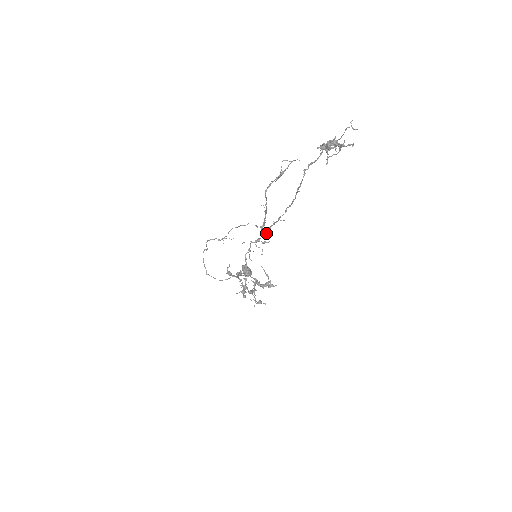
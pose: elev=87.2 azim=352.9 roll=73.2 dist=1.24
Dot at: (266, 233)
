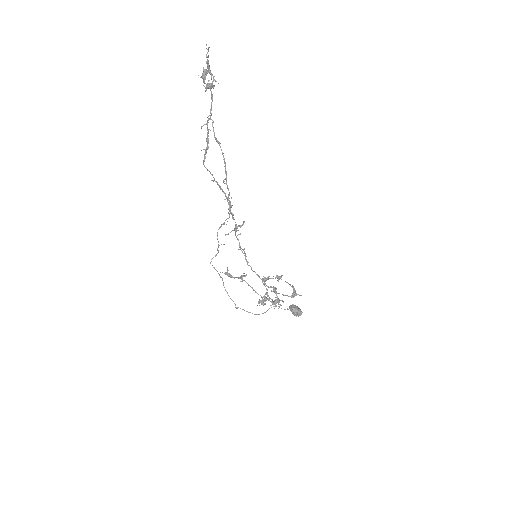
Dot at: (230, 209)
